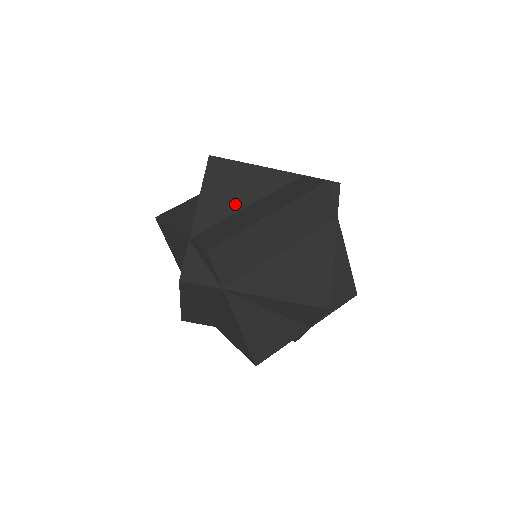
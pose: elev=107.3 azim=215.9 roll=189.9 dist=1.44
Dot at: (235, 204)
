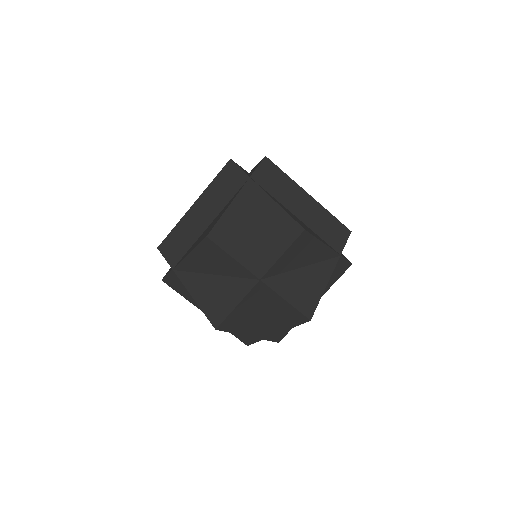
Dot at: occluded
